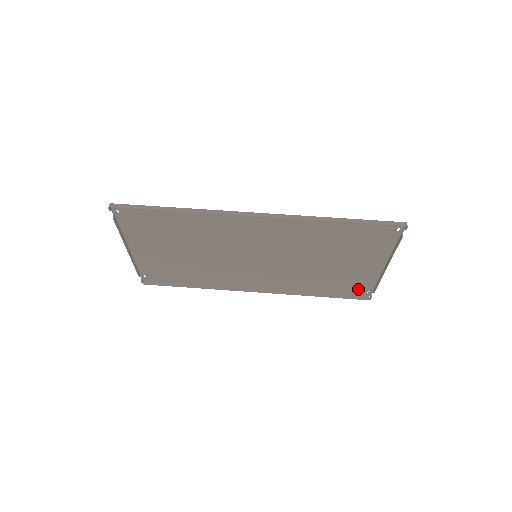
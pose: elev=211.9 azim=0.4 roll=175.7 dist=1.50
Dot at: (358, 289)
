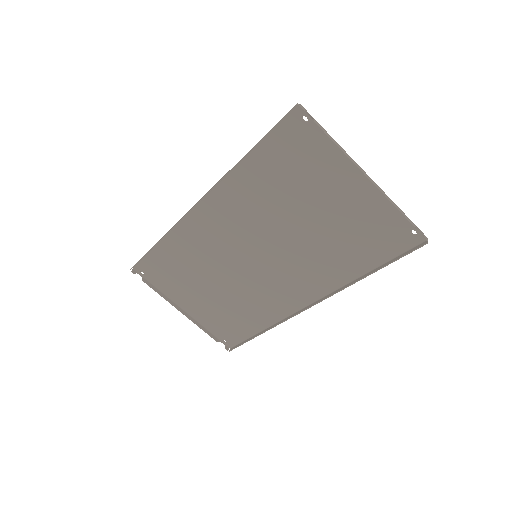
Dot at: (397, 236)
